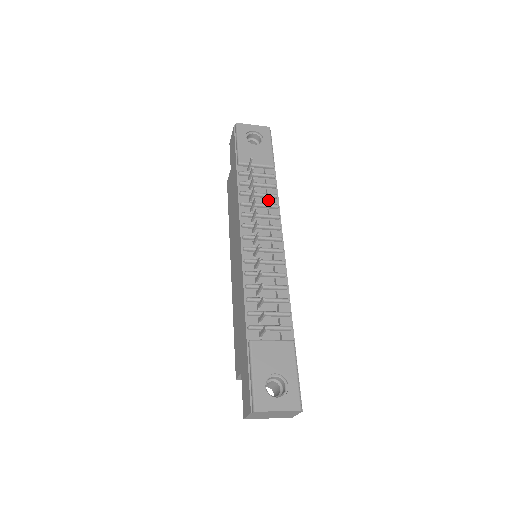
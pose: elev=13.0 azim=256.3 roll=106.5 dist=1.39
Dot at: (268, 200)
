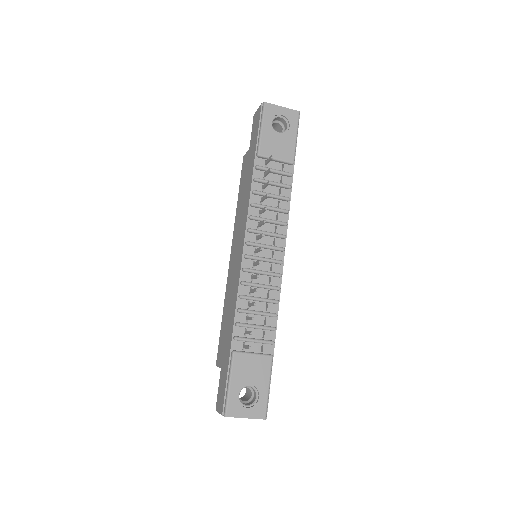
Dot at: (279, 202)
